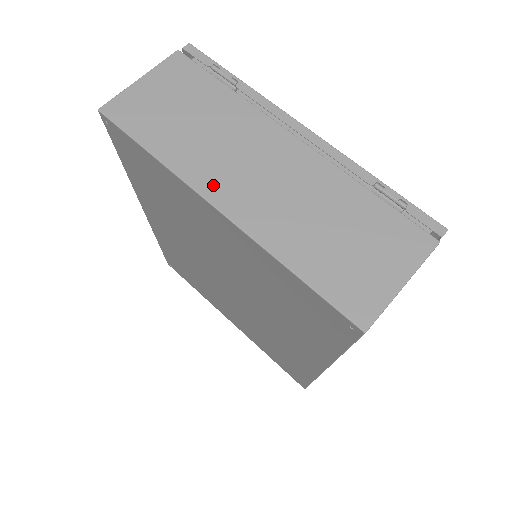
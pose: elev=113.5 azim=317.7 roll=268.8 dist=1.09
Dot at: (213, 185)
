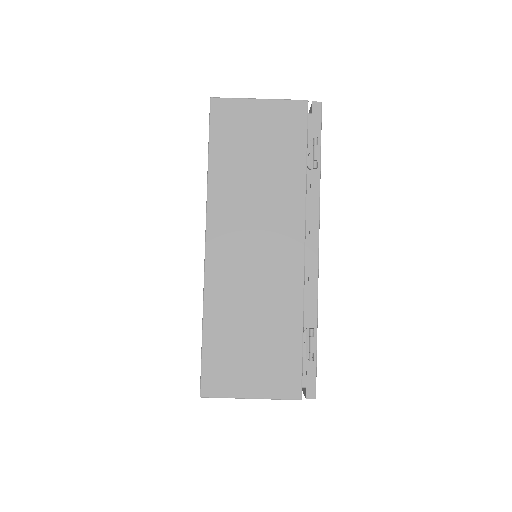
Dot at: (220, 226)
